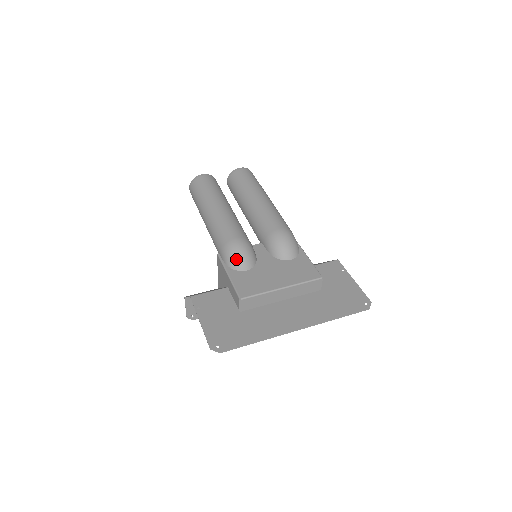
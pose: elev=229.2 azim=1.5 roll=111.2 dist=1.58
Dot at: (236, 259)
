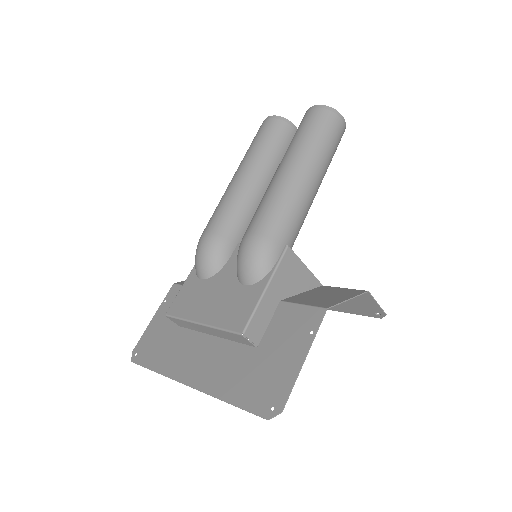
Dot at: (195, 261)
